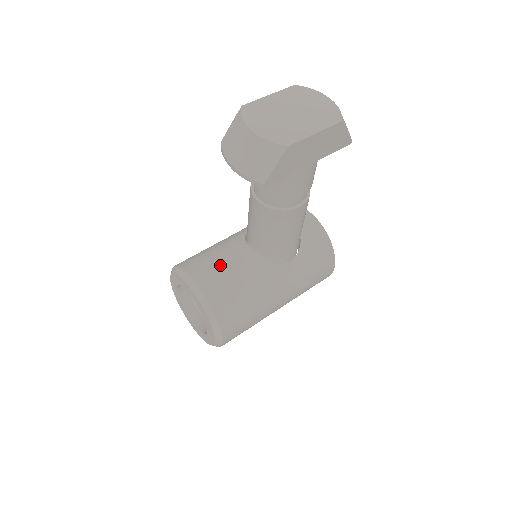
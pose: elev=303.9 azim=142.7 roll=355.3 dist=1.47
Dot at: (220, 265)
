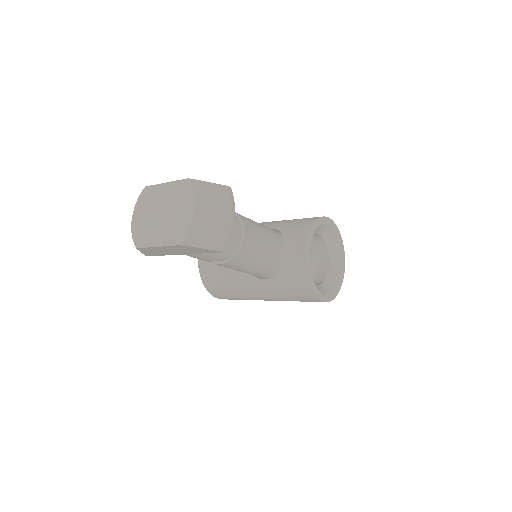
Dot at: occluded
